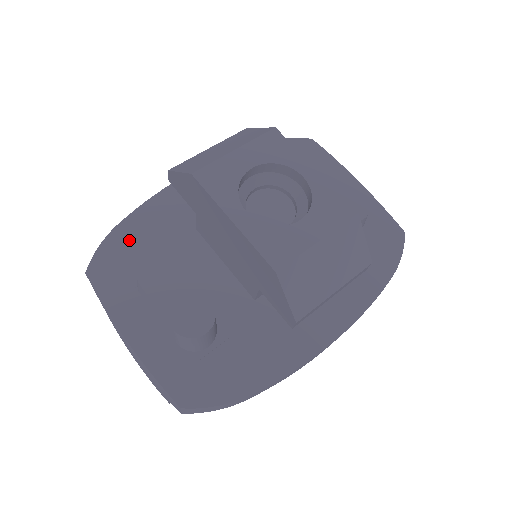
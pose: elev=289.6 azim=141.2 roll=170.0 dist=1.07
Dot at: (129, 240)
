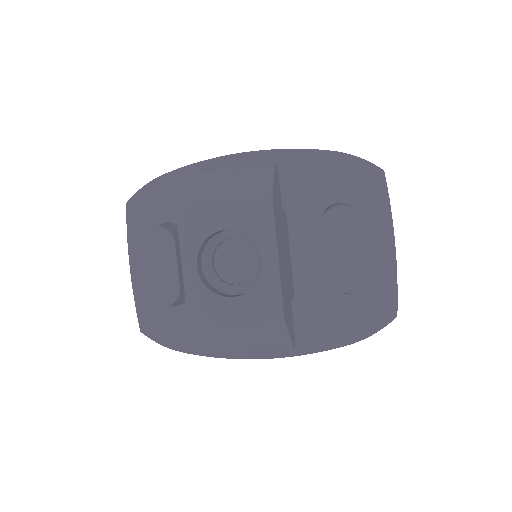
Dot at: (166, 193)
